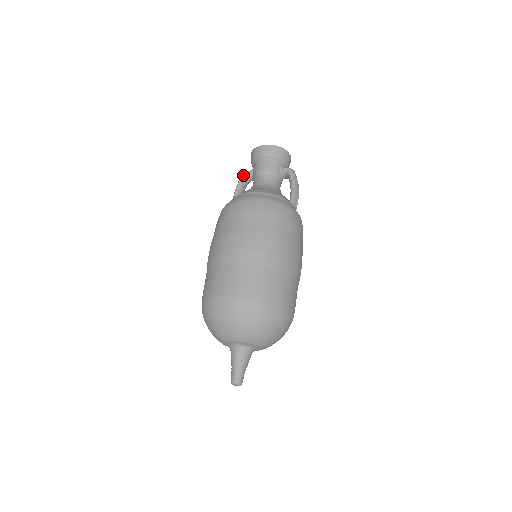
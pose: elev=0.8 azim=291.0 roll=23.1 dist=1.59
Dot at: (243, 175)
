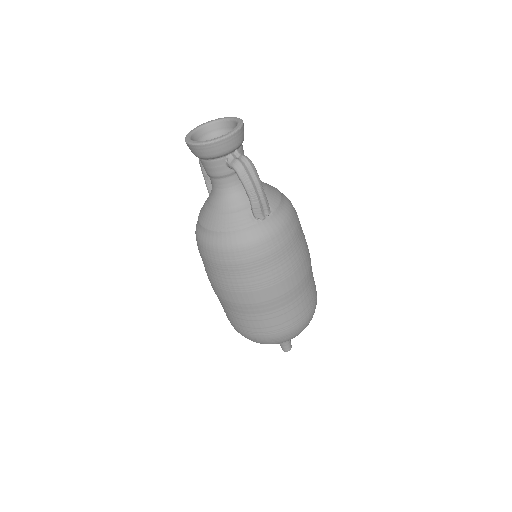
Dot at: (199, 160)
